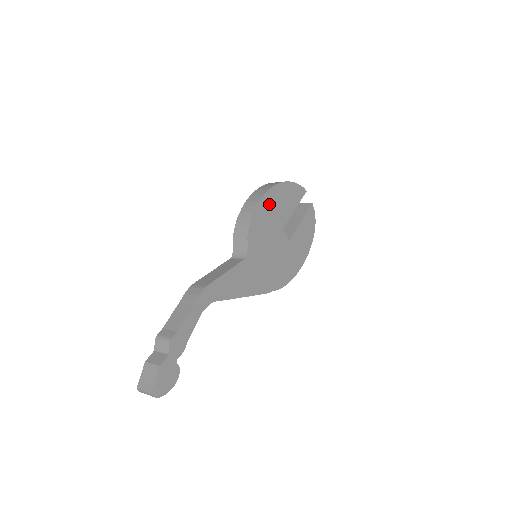
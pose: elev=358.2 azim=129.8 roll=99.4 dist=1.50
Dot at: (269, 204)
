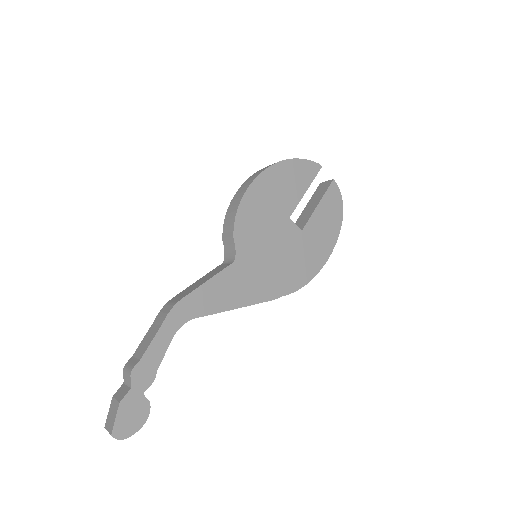
Dot at: (263, 191)
